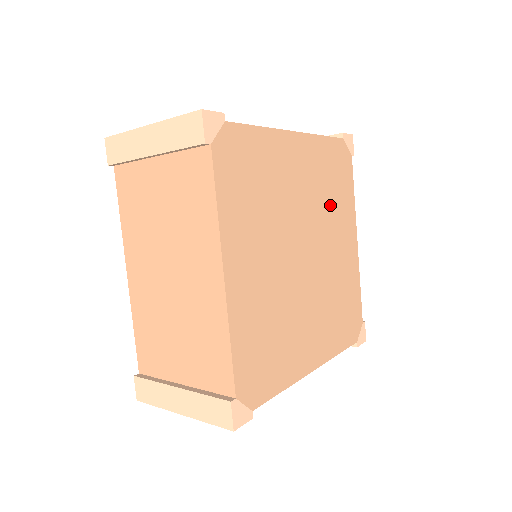
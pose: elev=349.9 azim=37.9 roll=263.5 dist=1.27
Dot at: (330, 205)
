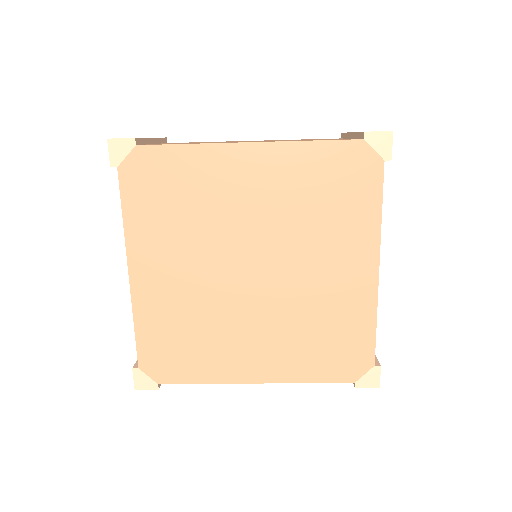
Dot at: (315, 223)
